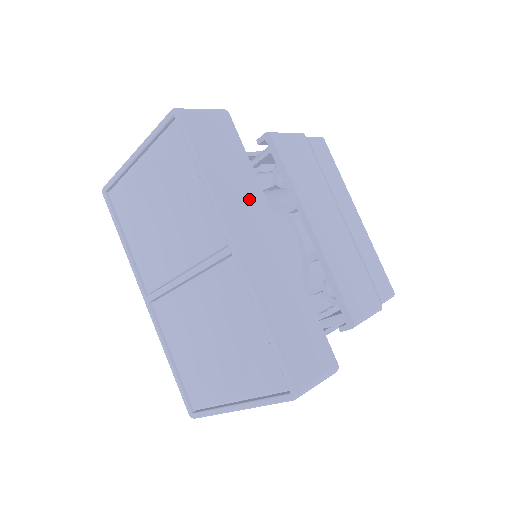
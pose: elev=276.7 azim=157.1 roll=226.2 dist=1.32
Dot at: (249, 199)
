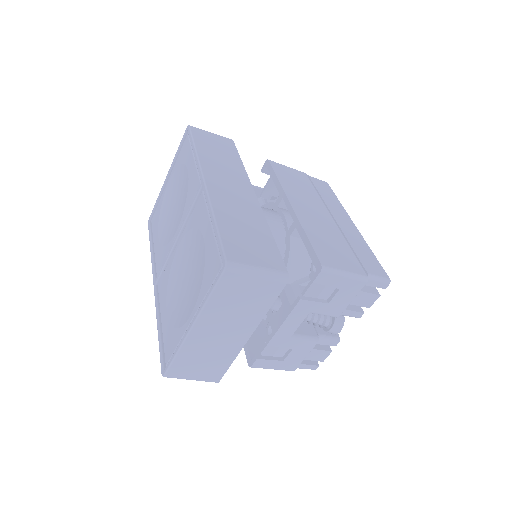
Dot at: (231, 170)
